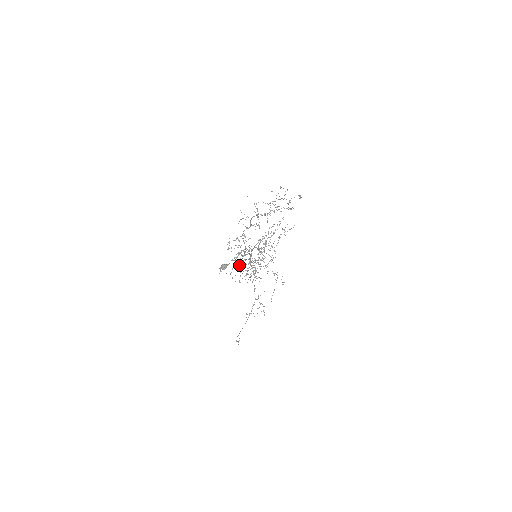
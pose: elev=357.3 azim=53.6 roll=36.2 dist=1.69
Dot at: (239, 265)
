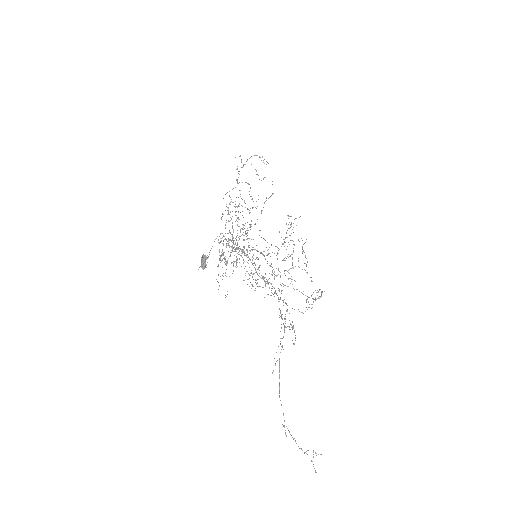
Dot at: occluded
